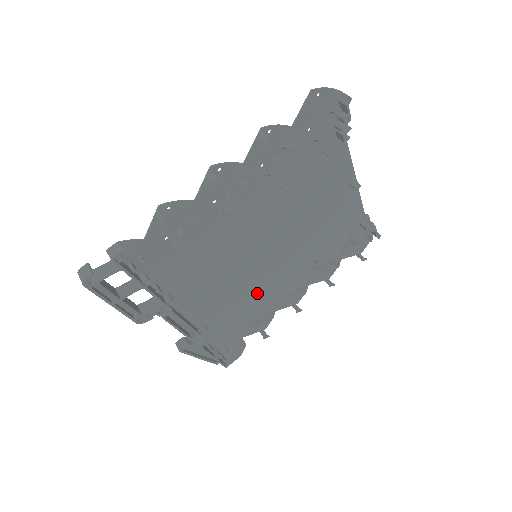
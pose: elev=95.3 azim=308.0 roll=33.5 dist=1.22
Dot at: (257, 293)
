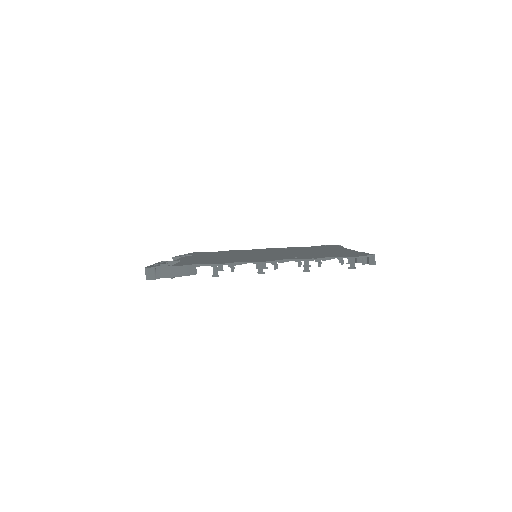
Dot at: occluded
